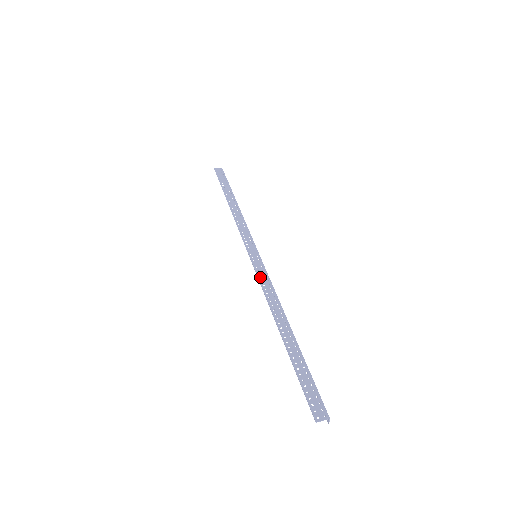
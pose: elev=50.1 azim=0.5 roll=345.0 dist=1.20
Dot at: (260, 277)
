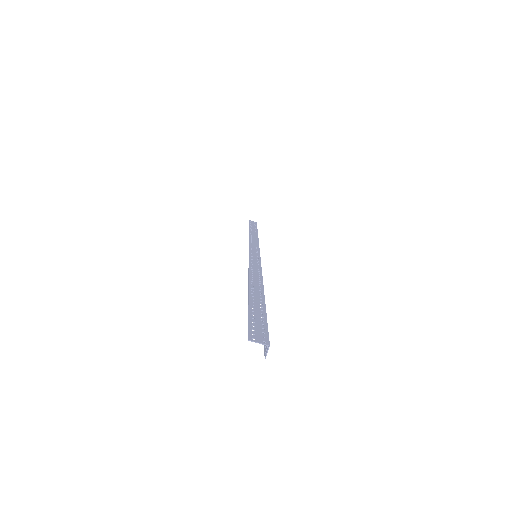
Dot at: (251, 262)
